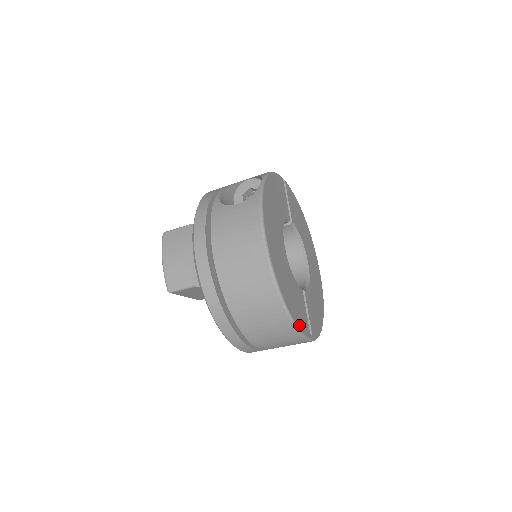
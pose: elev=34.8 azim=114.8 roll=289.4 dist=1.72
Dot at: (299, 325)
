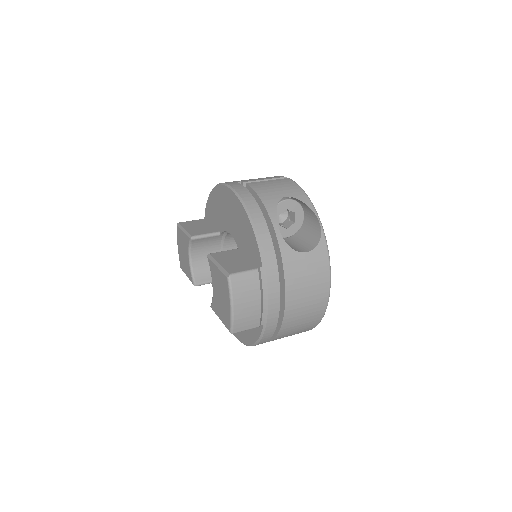
Dot at: occluded
